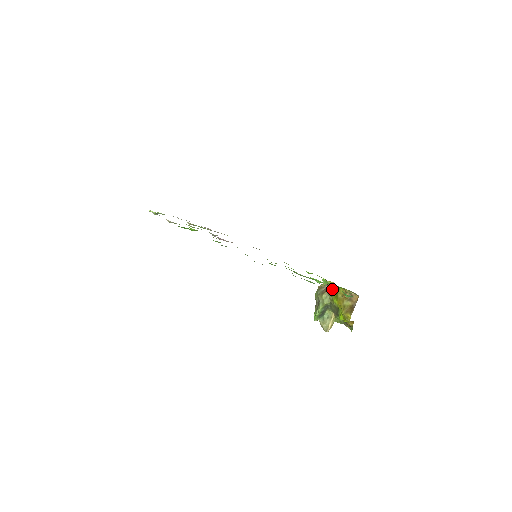
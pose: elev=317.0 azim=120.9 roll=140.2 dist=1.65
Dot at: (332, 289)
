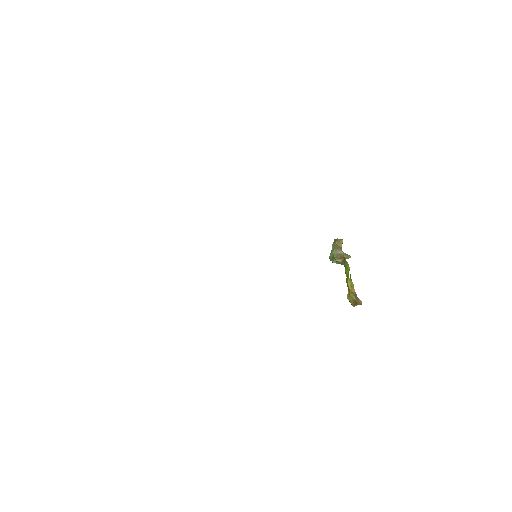
Dot at: (346, 263)
